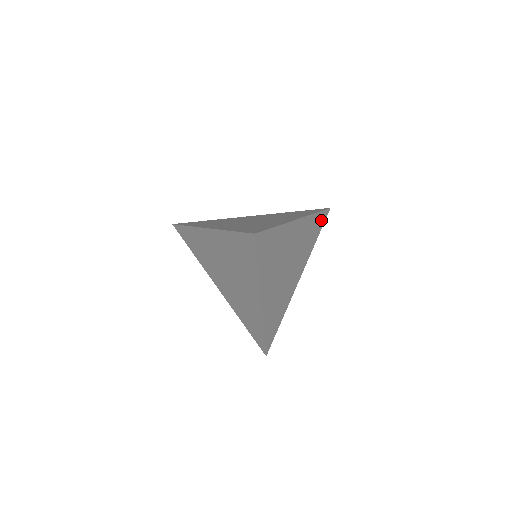
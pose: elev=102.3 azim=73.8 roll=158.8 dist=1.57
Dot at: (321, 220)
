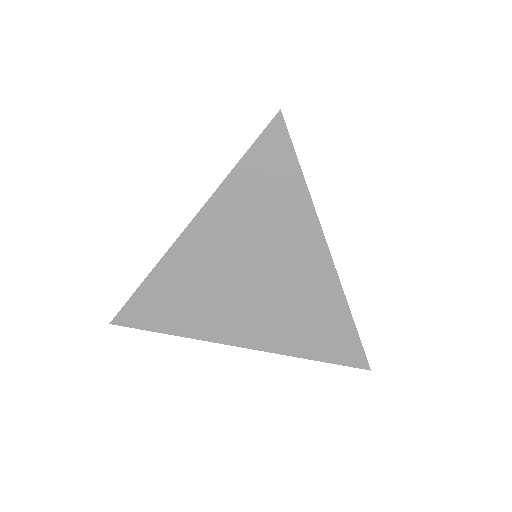
Dot at: occluded
